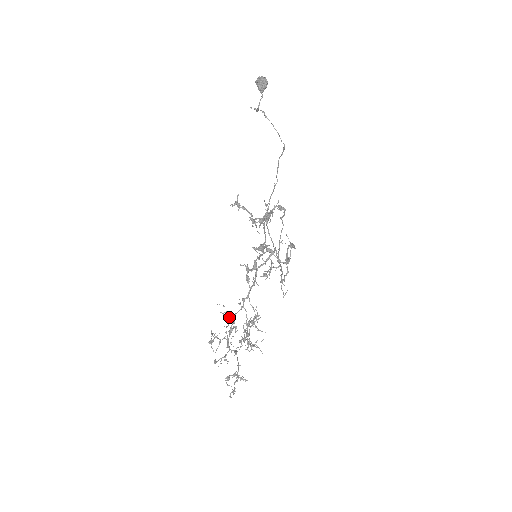
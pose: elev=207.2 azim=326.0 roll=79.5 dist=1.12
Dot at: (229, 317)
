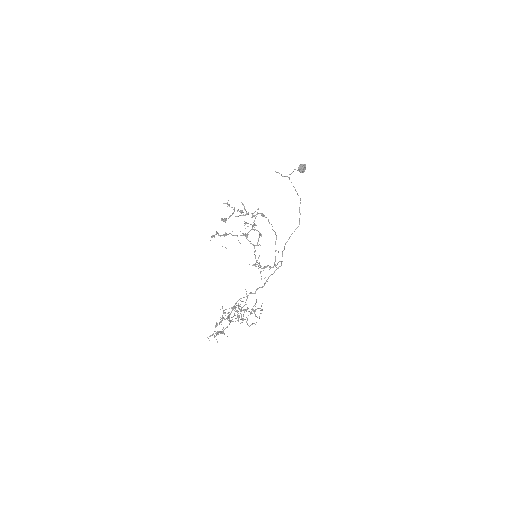
Dot at: occluded
